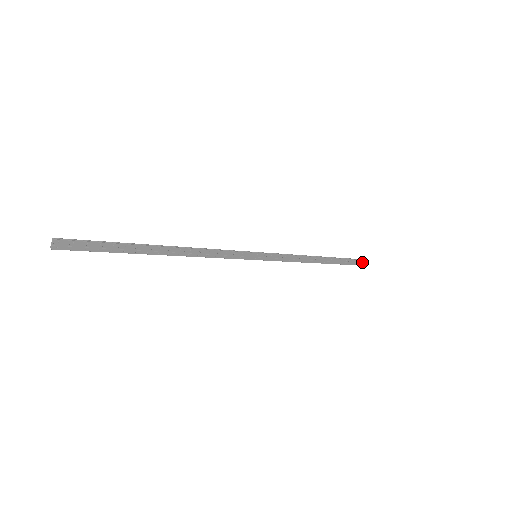
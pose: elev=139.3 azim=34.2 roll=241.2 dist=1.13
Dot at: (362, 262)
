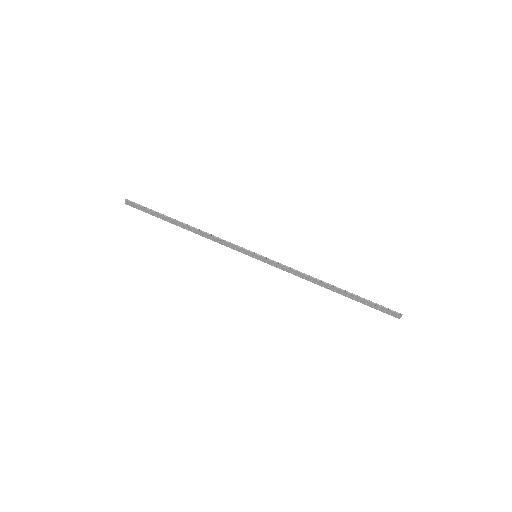
Dot at: (395, 314)
